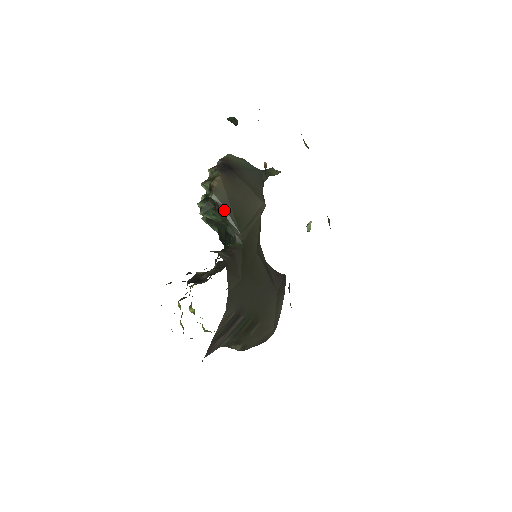
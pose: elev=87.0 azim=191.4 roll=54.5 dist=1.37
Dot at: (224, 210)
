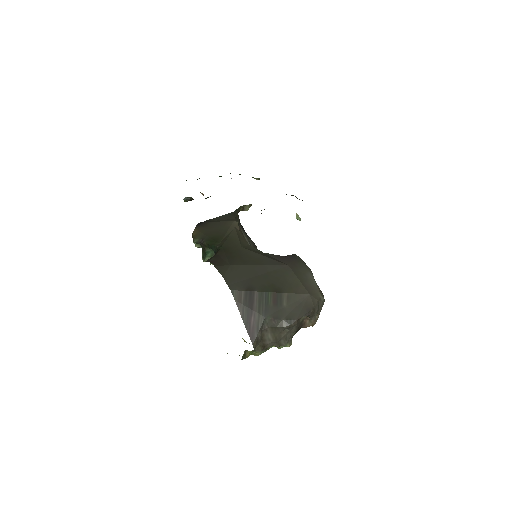
Dot at: (204, 241)
